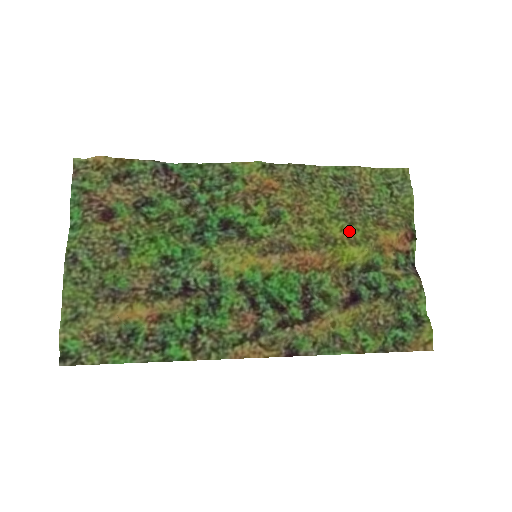
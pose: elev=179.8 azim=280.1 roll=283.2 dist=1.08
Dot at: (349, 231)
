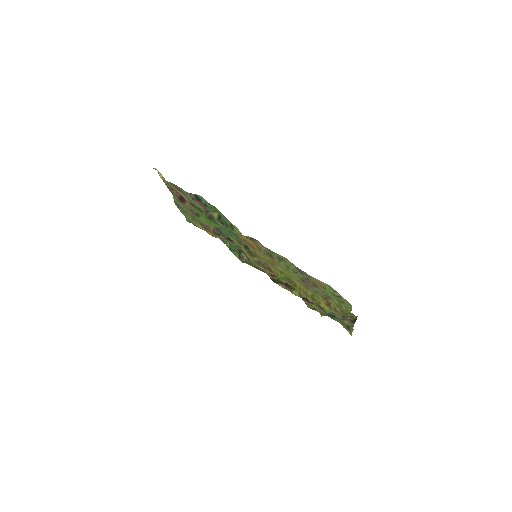
Dot at: (304, 288)
